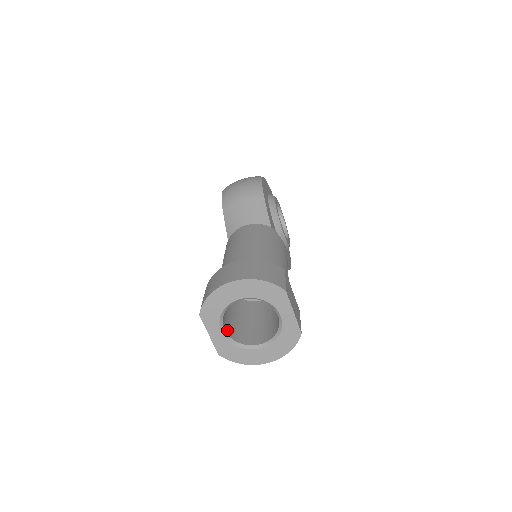
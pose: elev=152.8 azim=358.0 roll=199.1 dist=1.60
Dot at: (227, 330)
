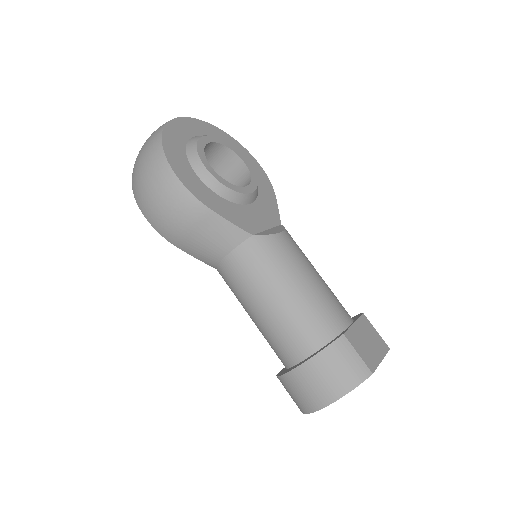
Dot at: occluded
